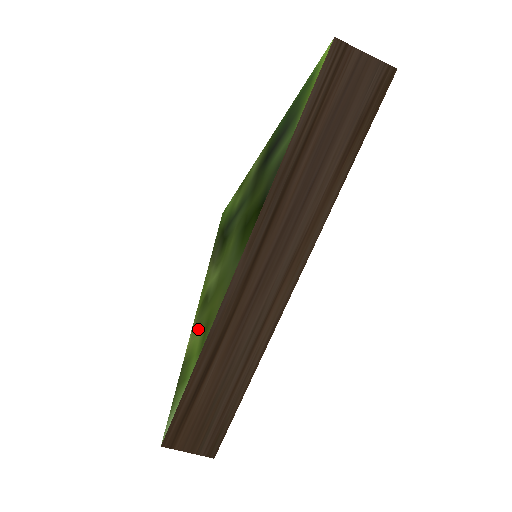
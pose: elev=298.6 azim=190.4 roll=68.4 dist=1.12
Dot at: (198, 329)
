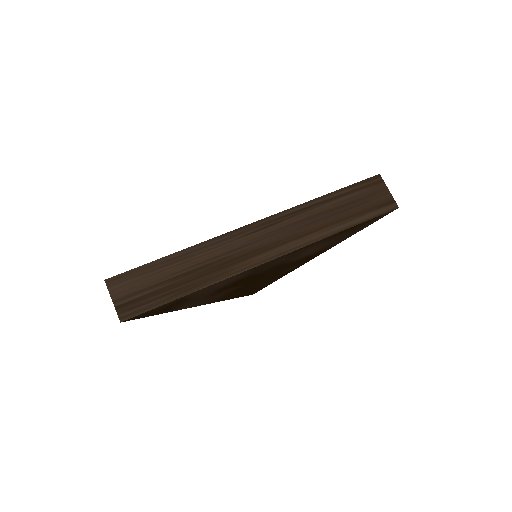
Dot at: occluded
